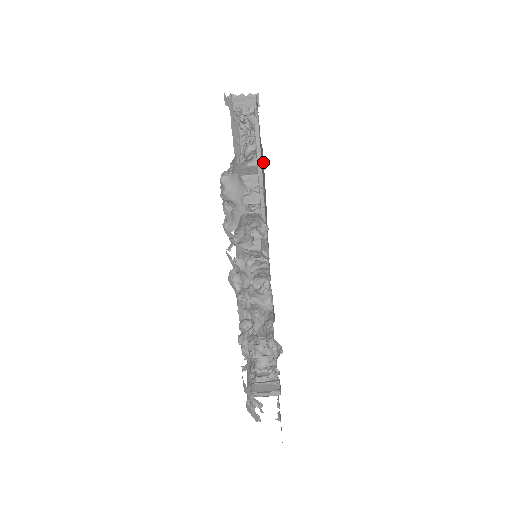
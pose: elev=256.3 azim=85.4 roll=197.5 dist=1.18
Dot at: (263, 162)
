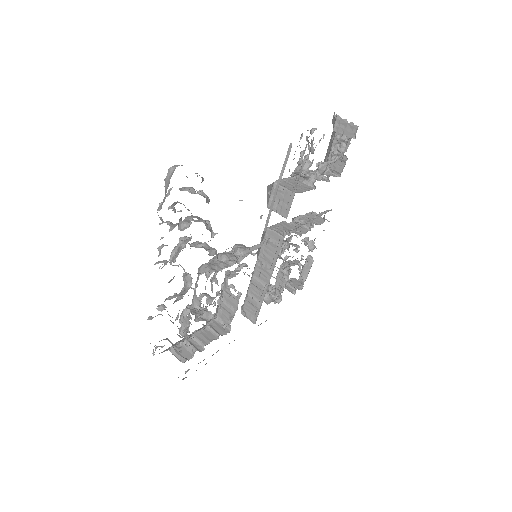
Dot at: occluded
